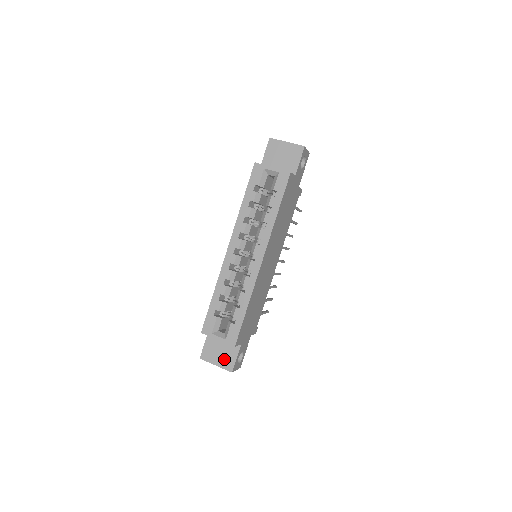
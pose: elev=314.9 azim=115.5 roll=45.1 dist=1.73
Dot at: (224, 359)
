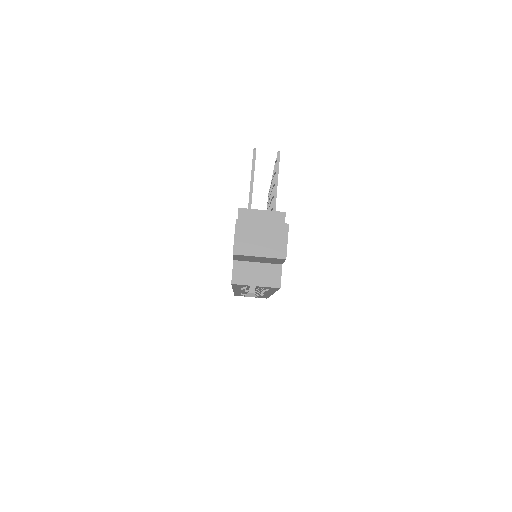
Dot at: occluded
